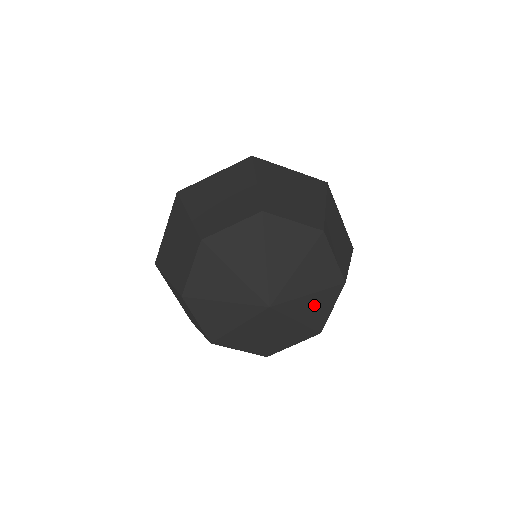
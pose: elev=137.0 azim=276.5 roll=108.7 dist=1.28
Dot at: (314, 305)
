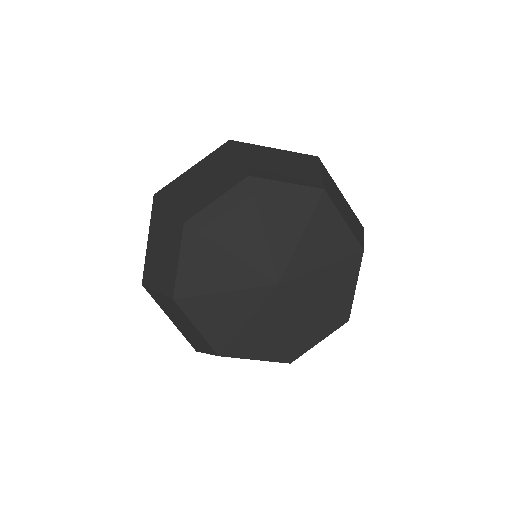
Dot at: (333, 281)
